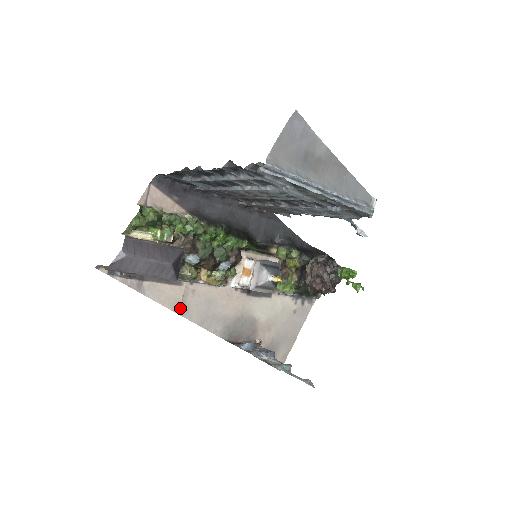
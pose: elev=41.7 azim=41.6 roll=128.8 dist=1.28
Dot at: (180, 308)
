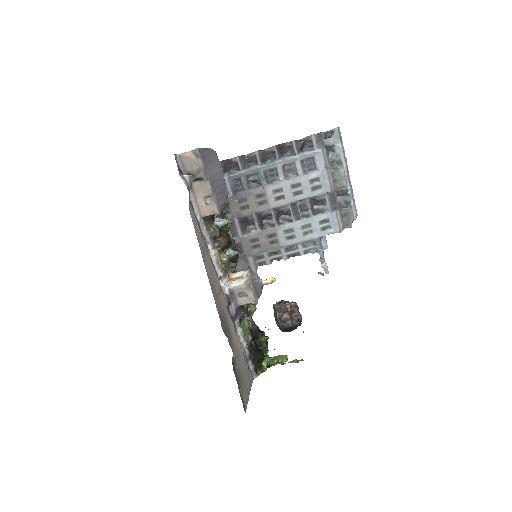
Dot at: (202, 251)
